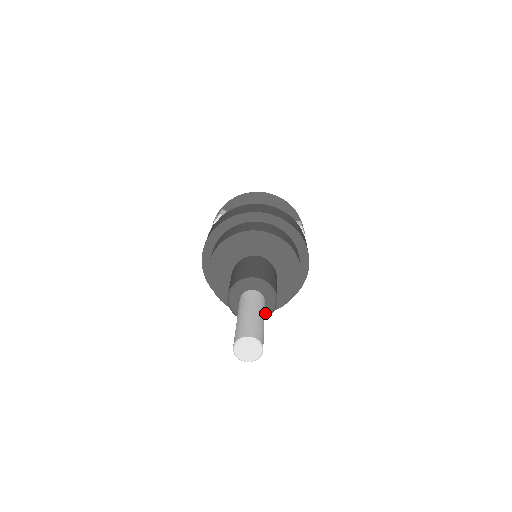
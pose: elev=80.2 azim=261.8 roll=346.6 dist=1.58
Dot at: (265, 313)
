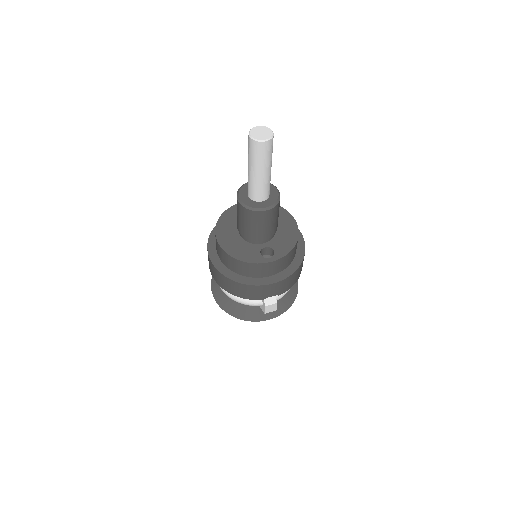
Dot at: (274, 198)
